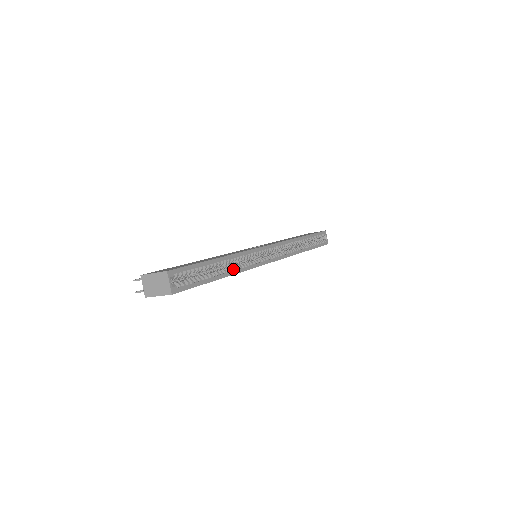
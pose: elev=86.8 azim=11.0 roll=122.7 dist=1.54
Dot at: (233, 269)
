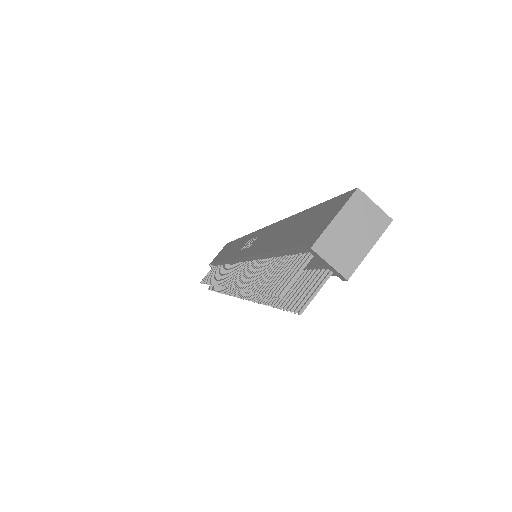
Dot at: occluded
